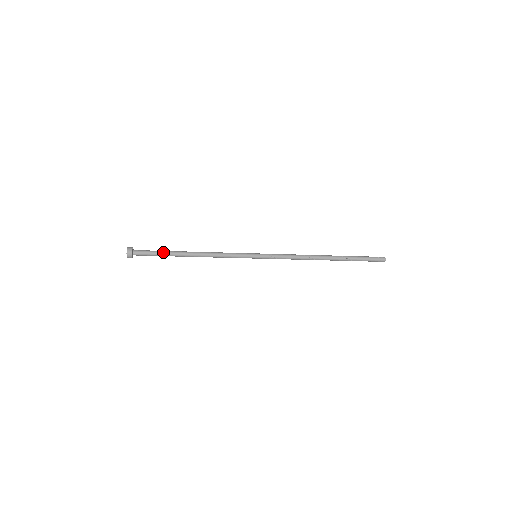
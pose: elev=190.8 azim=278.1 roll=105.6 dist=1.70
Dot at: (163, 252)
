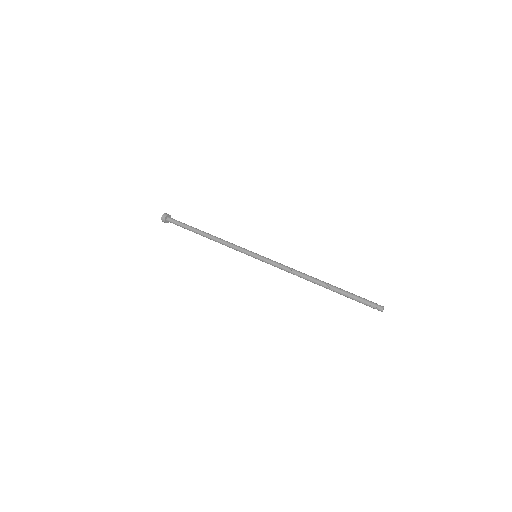
Dot at: occluded
